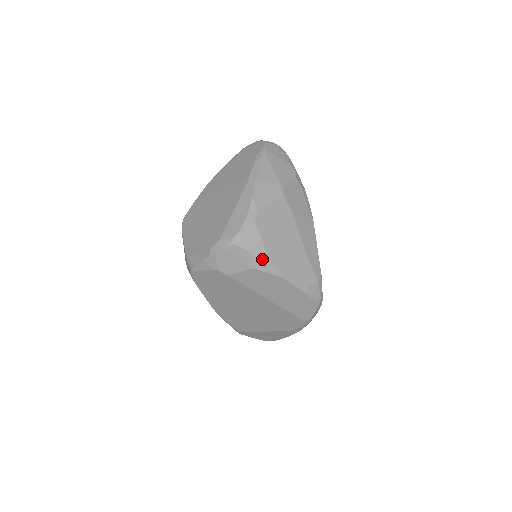
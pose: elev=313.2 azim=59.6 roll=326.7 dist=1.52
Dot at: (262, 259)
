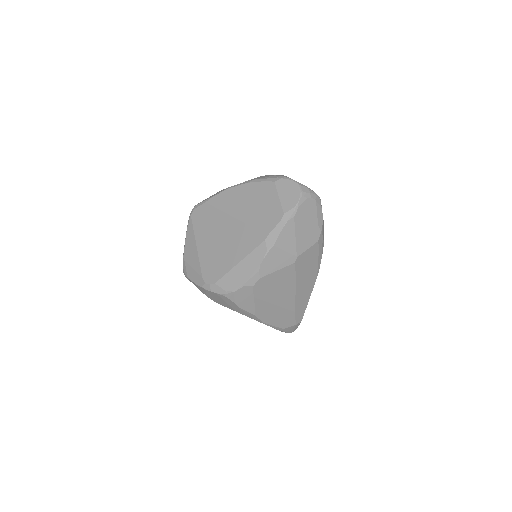
Dot at: (248, 312)
